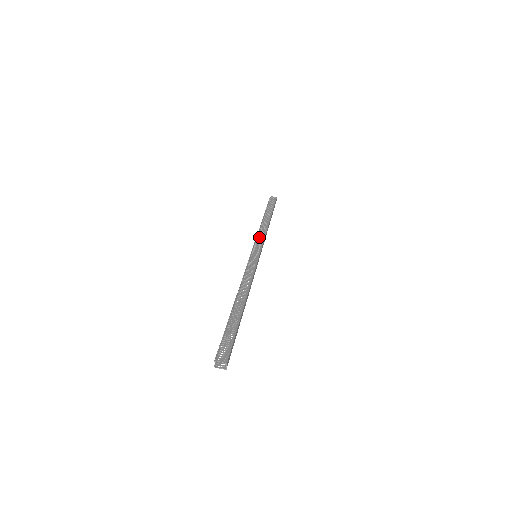
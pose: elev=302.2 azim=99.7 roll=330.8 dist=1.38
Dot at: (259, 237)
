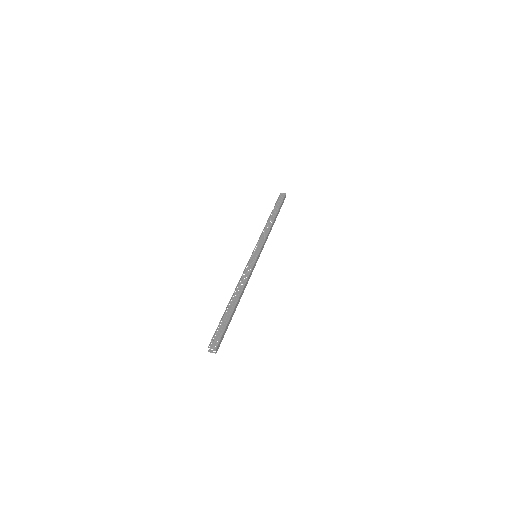
Dot at: (261, 238)
